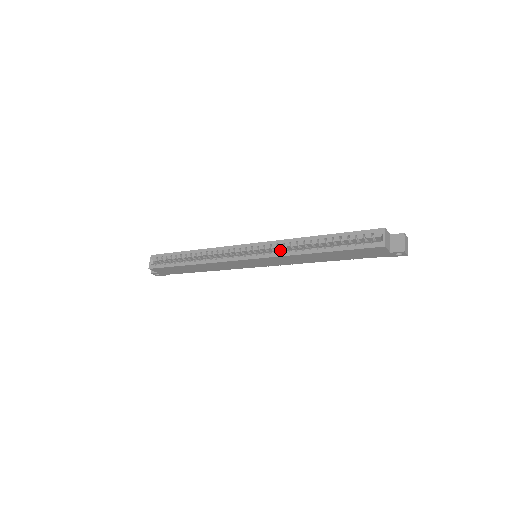
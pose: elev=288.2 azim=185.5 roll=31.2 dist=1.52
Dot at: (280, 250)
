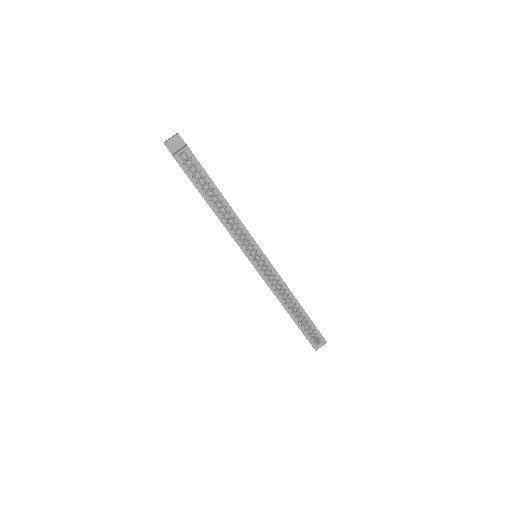
Dot at: (274, 279)
